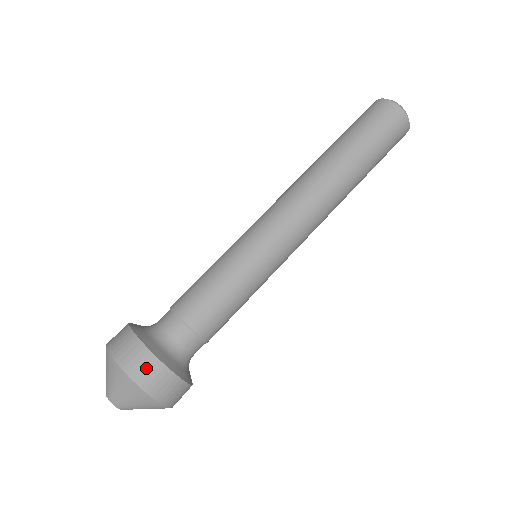
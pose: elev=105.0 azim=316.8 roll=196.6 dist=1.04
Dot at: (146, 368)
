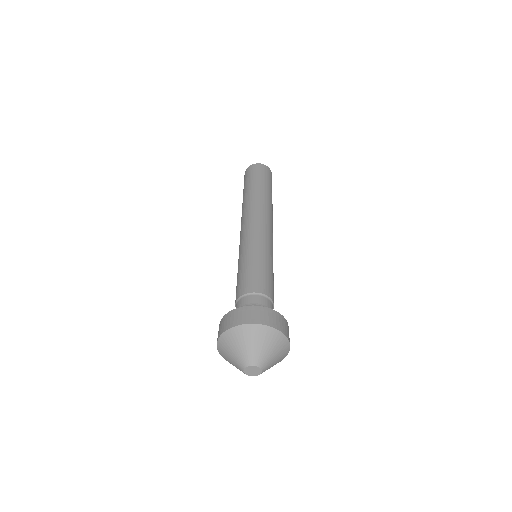
Dot at: (230, 319)
